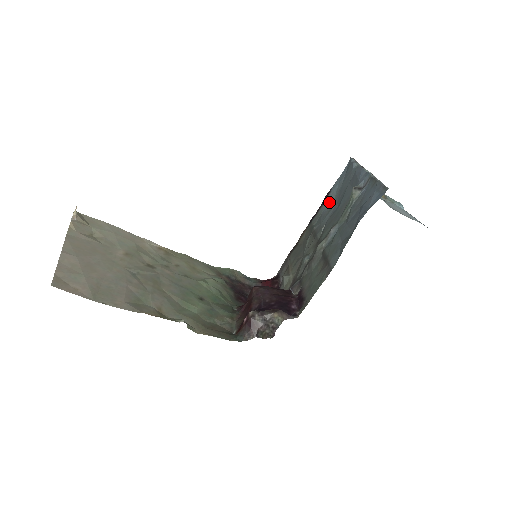
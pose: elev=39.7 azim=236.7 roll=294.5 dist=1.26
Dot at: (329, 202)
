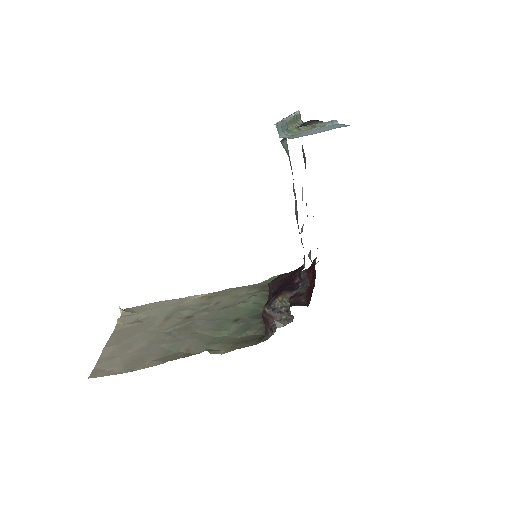
Dot at: (305, 163)
